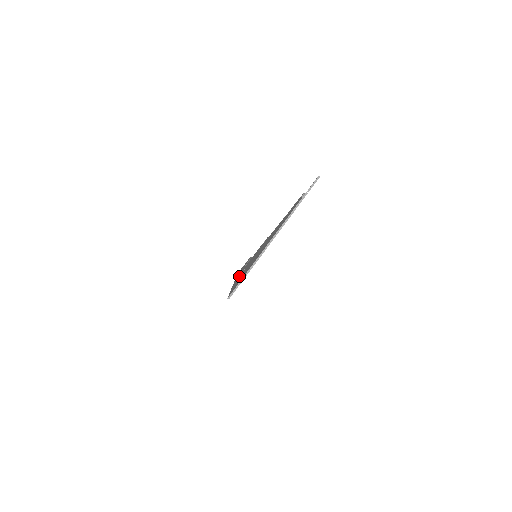
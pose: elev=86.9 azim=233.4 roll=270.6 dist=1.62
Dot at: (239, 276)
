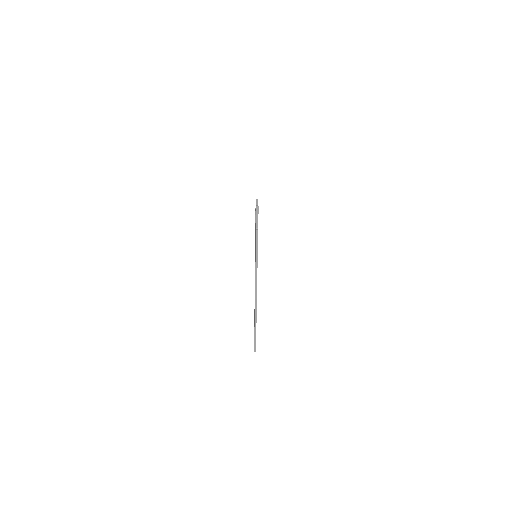
Dot at: occluded
